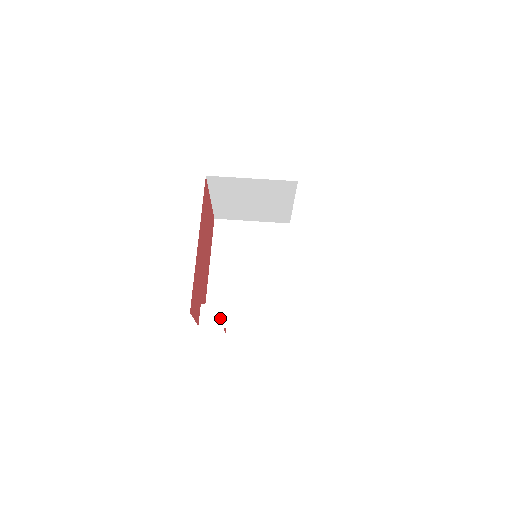
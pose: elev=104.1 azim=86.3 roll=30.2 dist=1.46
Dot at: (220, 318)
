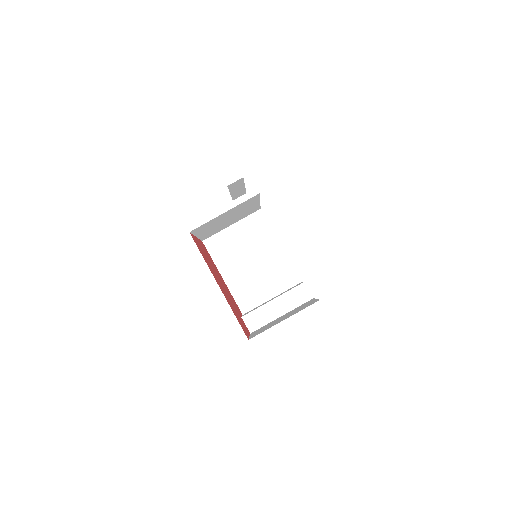
Dot at: (261, 318)
